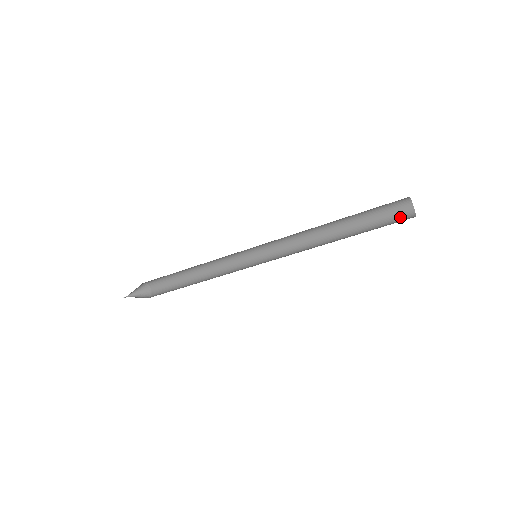
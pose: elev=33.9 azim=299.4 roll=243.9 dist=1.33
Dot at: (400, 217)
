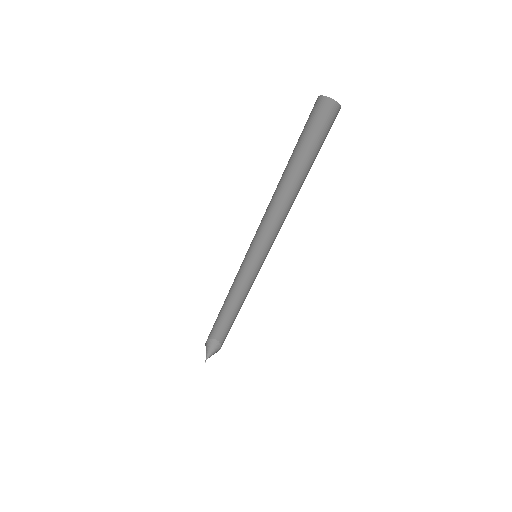
Dot at: (329, 118)
